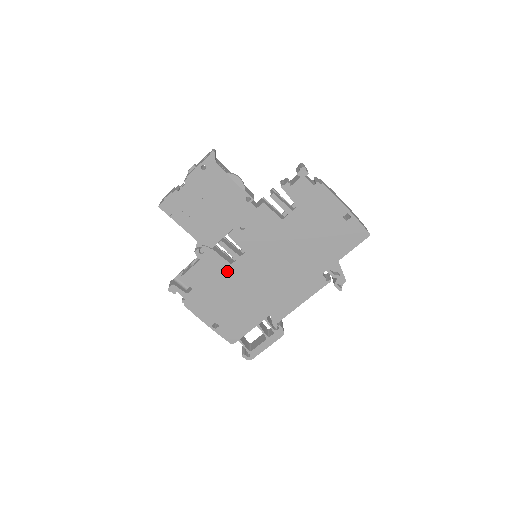
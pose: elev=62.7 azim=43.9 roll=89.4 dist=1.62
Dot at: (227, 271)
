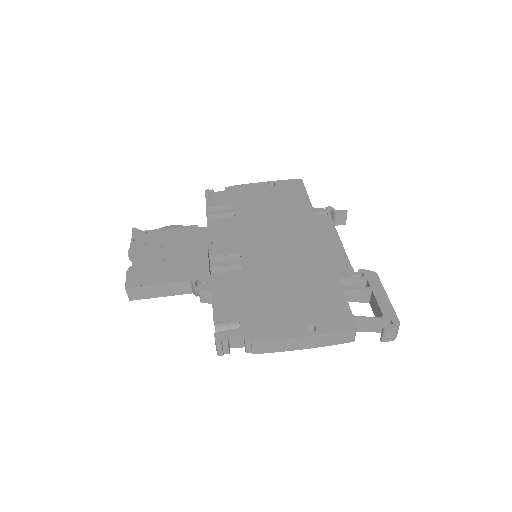
Dot at: (247, 277)
